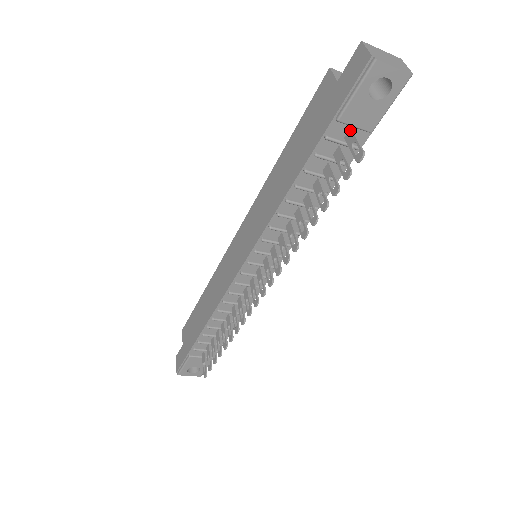
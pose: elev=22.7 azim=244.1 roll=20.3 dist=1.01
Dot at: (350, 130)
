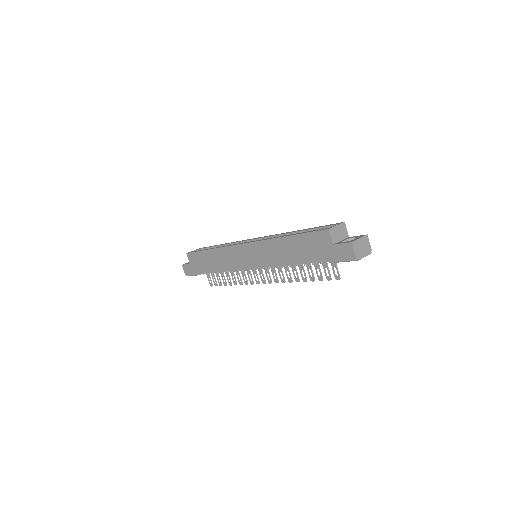
Dot at: occluded
